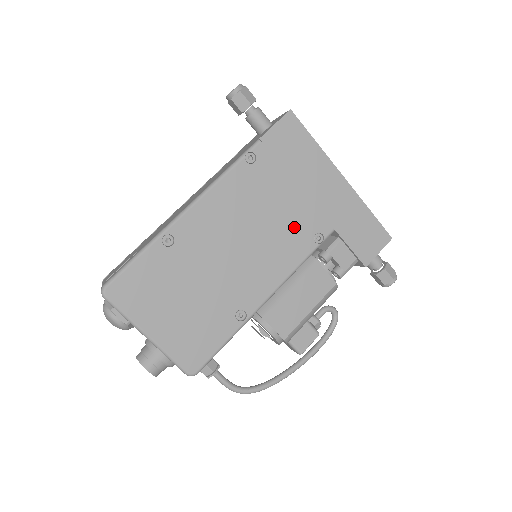
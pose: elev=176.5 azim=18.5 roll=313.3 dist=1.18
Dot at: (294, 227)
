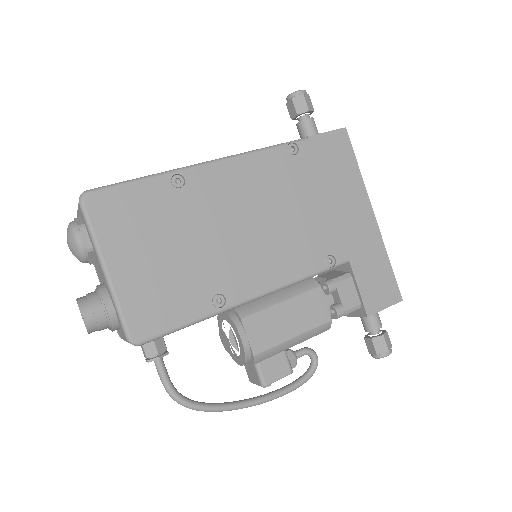
Dot at: (310, 236)
